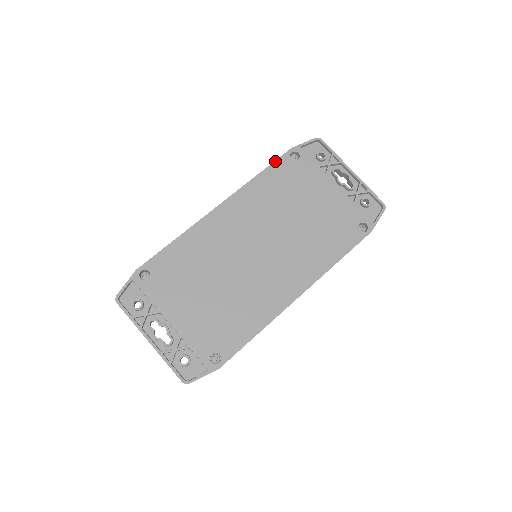
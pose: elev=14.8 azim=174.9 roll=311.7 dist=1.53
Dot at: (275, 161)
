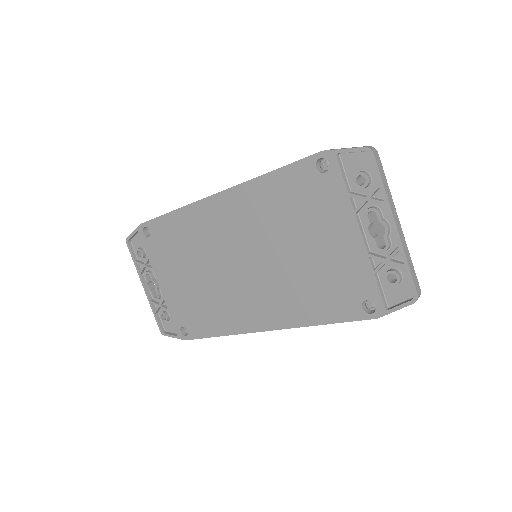
Dot at: (294, 163)
